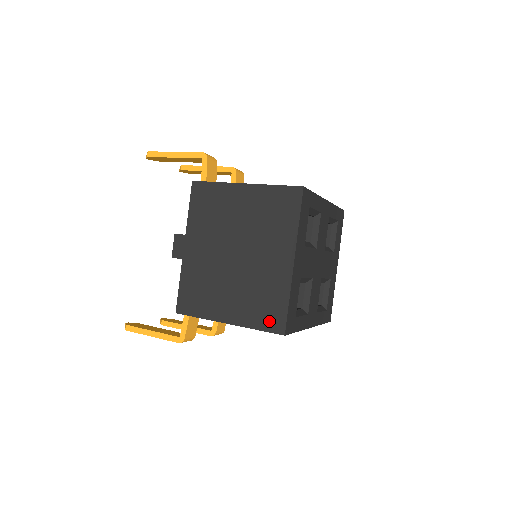
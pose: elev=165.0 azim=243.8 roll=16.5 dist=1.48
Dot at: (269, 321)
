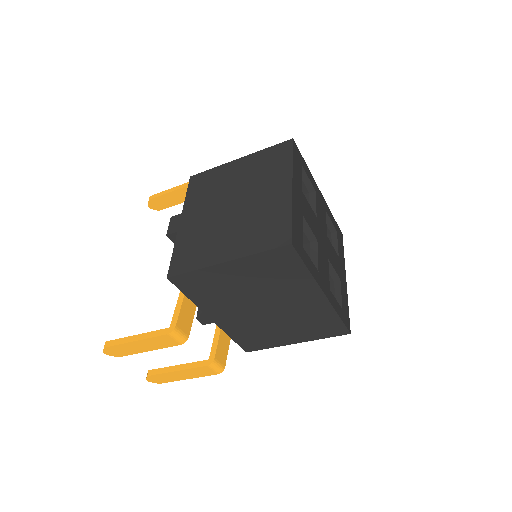
Dot at: (272, 239)
